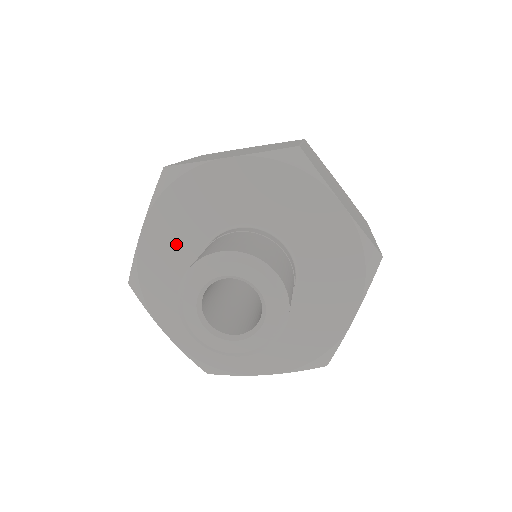
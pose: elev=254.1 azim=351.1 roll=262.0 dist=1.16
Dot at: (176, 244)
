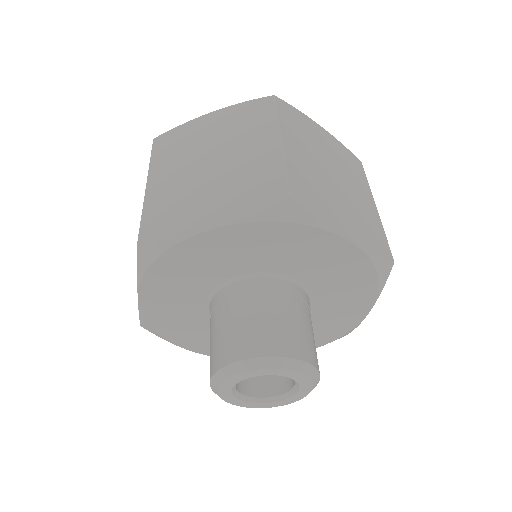
Dot at: (179, 300)
